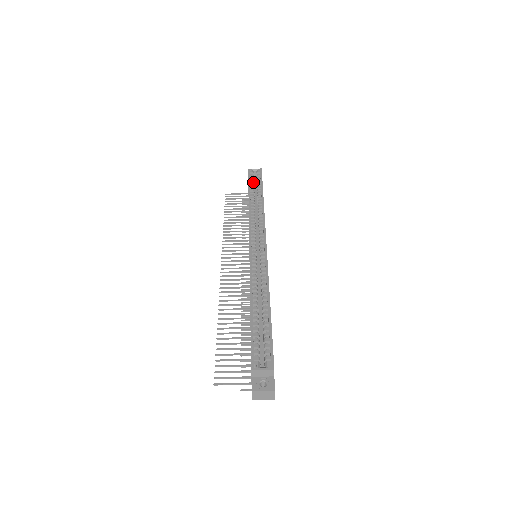
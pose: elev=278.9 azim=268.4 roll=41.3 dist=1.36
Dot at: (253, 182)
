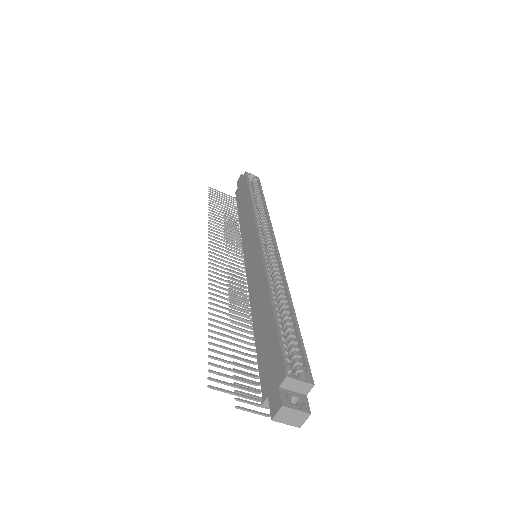
Dot at: (251, 185)
